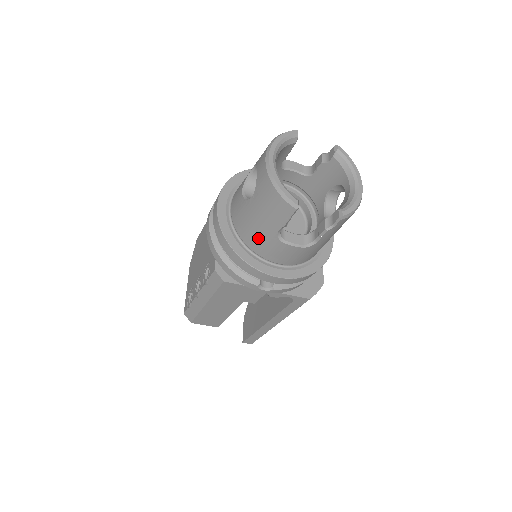
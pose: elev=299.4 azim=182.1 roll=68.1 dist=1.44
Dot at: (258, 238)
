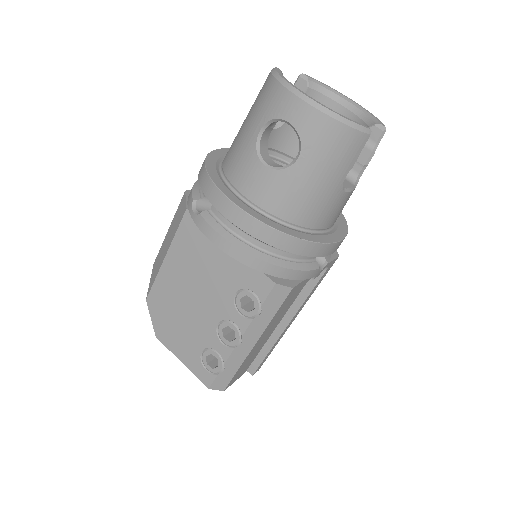
Dot at: (317, 205)
